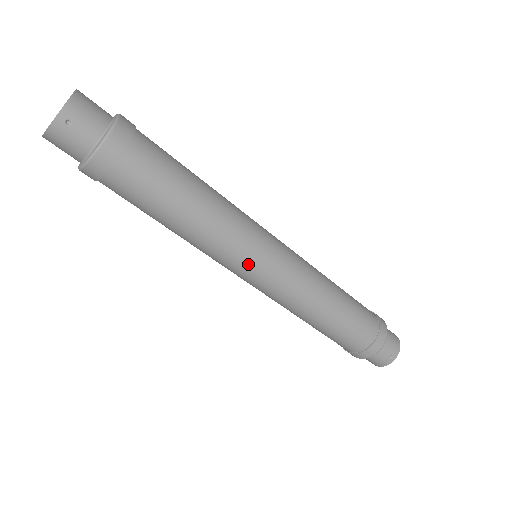
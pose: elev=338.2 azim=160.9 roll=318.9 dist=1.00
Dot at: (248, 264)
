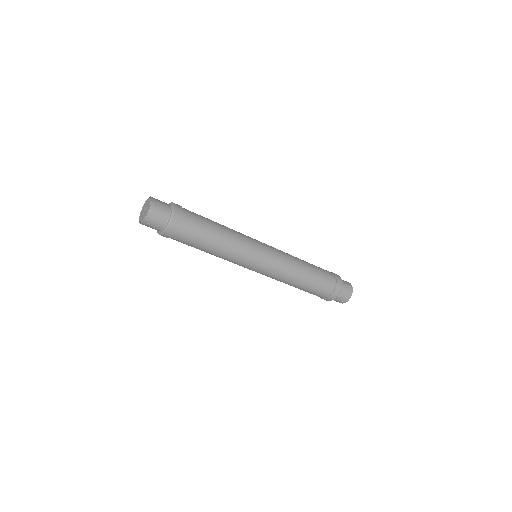
Dot at: (246, 267)
